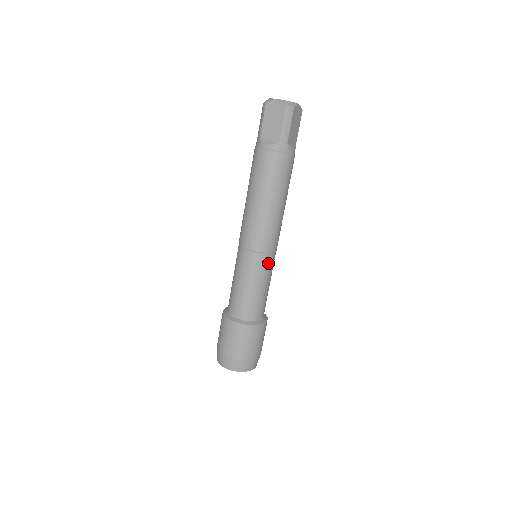
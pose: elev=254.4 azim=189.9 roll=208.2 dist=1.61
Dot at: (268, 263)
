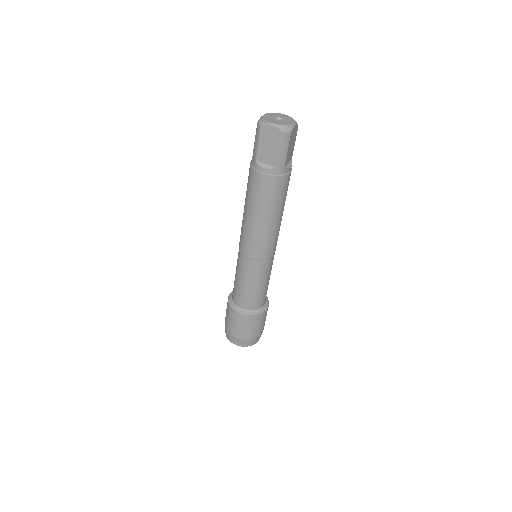
Dot at: (269, 266)
